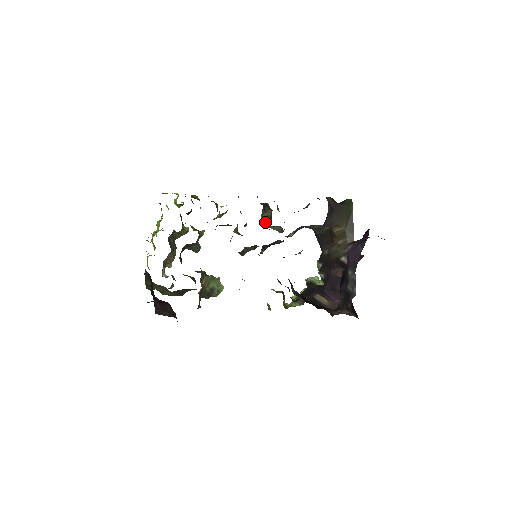
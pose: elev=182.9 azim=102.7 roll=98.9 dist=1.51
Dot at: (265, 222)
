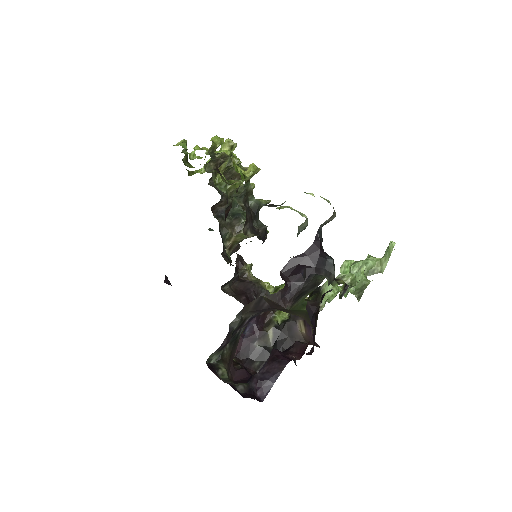
Dot at: occluded
